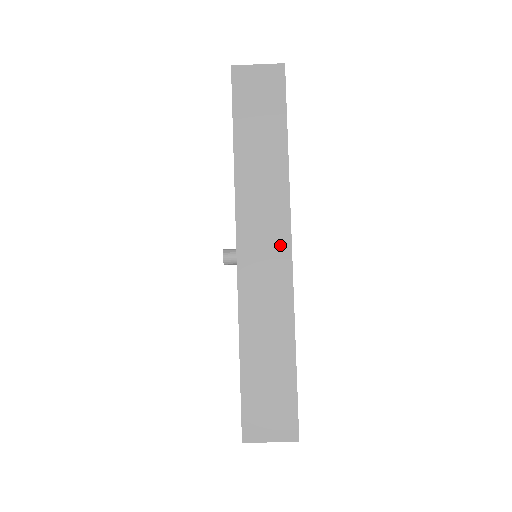
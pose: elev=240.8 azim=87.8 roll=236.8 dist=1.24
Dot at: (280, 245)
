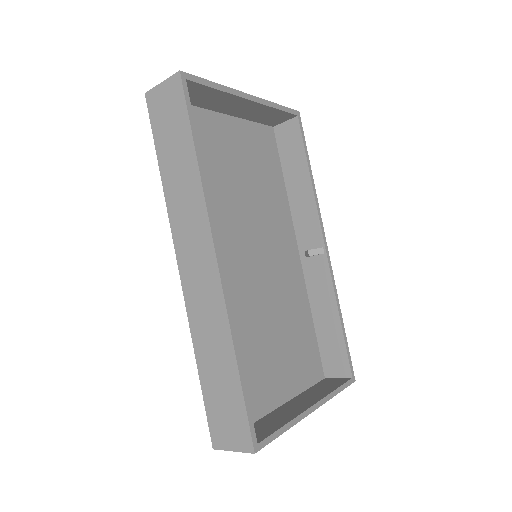
Dot at: (207, 258)
